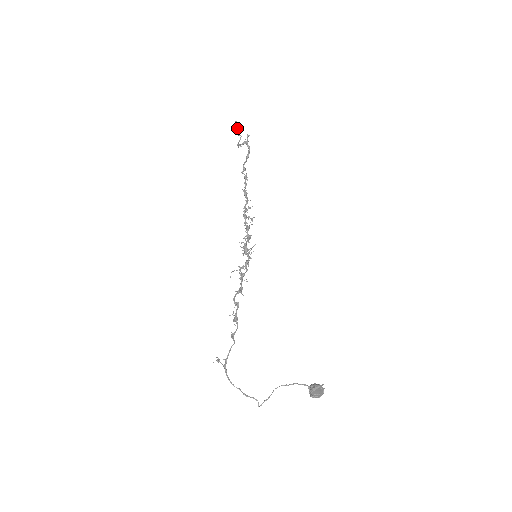
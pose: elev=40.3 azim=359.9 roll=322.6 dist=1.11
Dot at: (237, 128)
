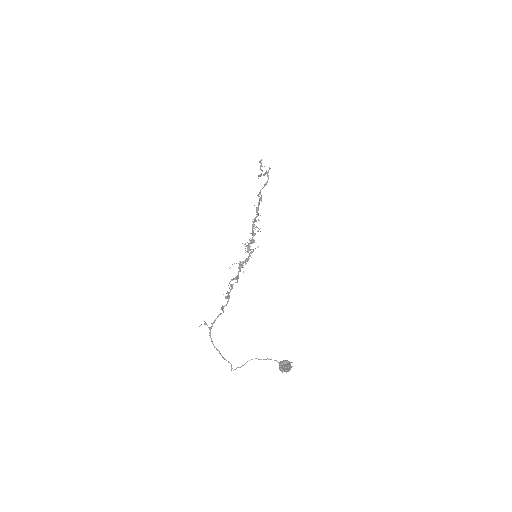
Dot at: (261, 164)
